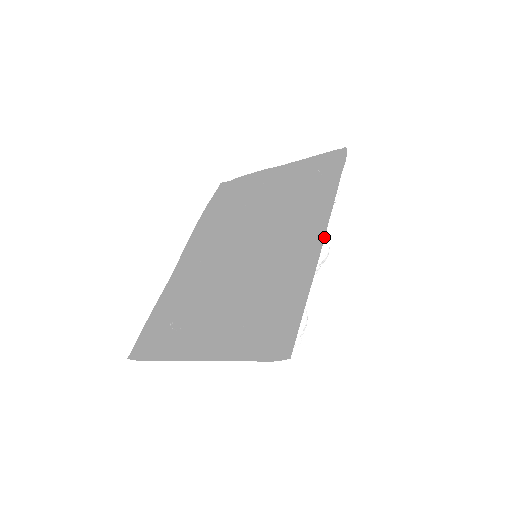
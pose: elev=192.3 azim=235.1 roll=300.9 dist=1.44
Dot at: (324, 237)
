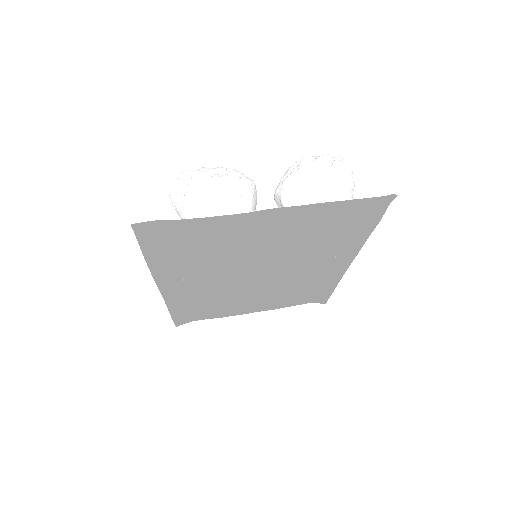
Dot at: occluded
